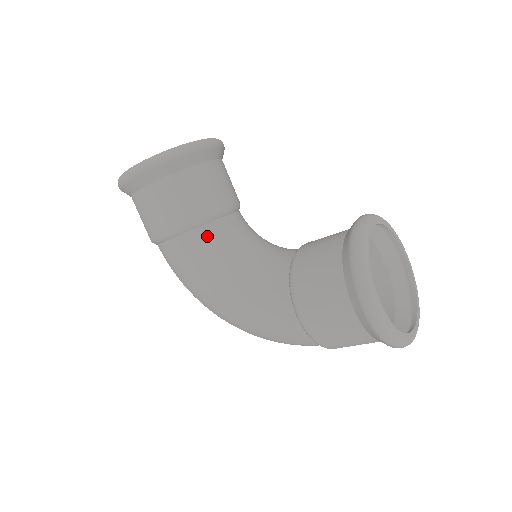
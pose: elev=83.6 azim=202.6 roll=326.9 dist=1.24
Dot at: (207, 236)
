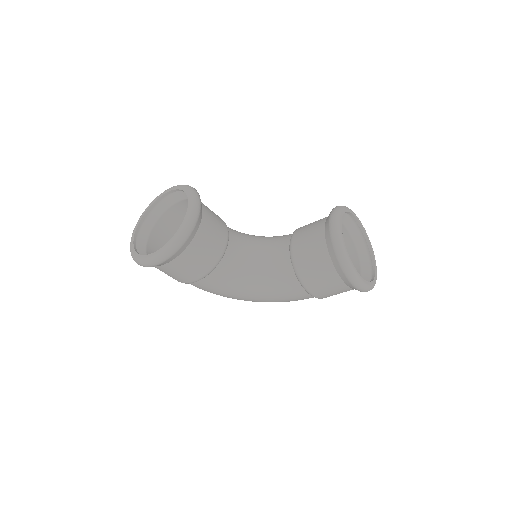
Dot at: (225, 268)
